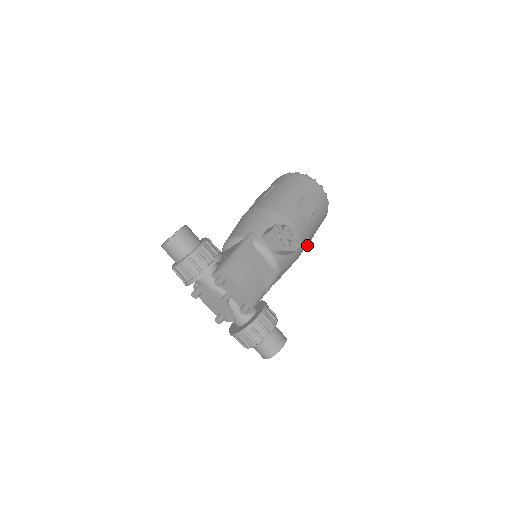
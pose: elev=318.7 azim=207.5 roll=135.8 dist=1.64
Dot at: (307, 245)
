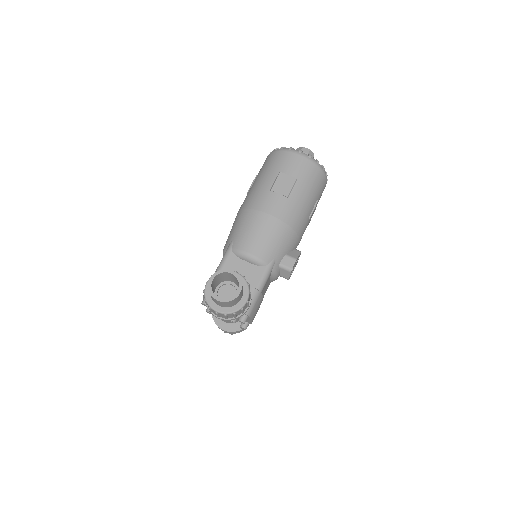
Dot at: occluded
